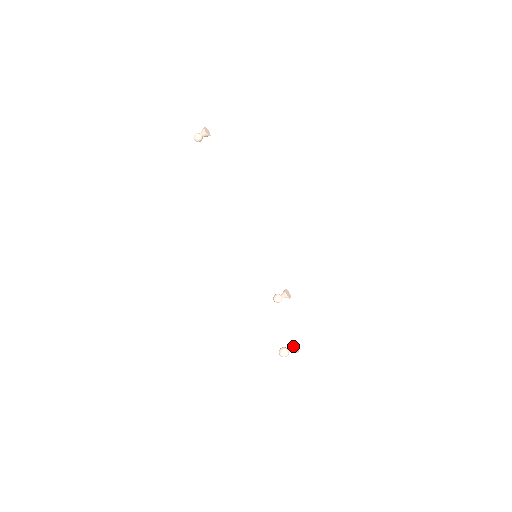
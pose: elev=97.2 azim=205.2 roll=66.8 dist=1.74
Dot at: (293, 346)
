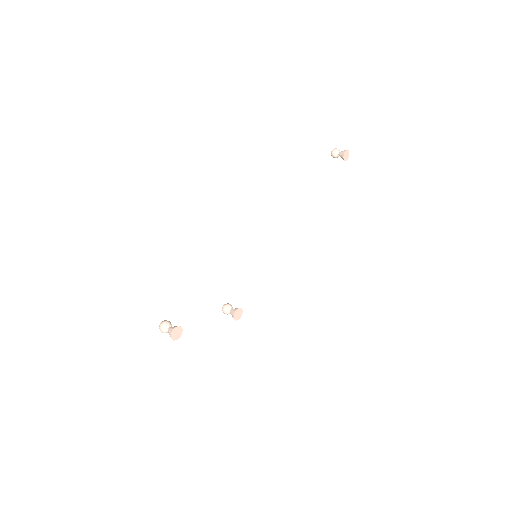
Dot at: (176, 328)
